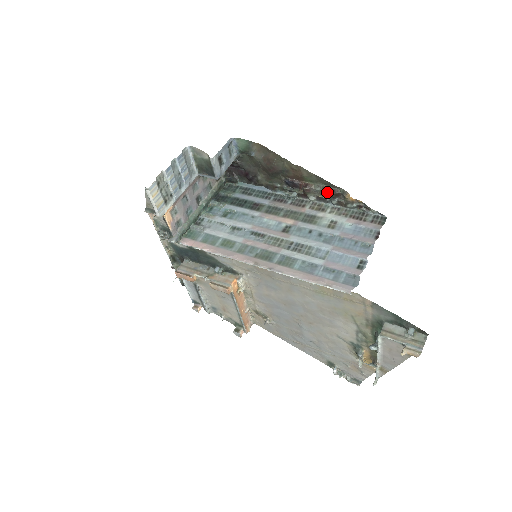
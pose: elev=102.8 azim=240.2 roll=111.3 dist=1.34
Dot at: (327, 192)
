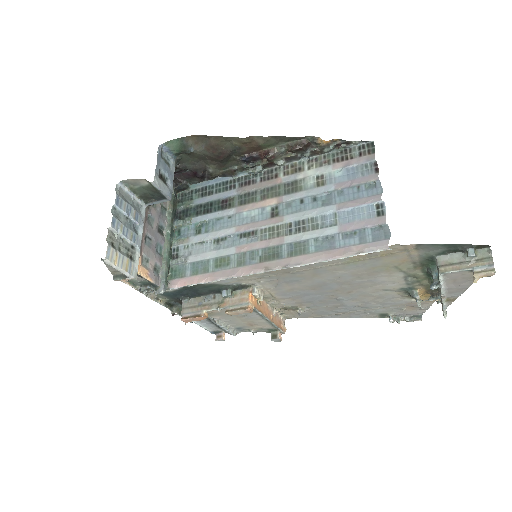
Dot at: (295, 148)
